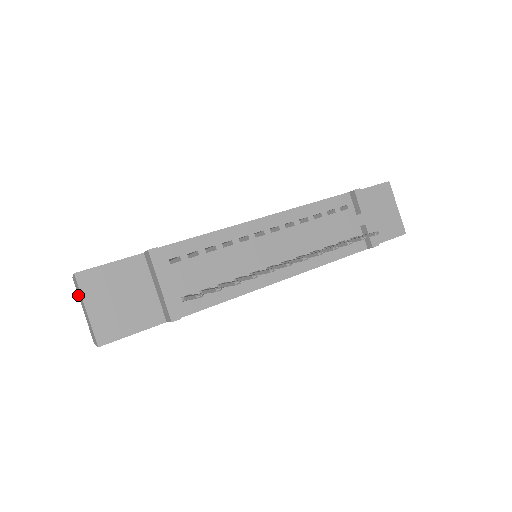
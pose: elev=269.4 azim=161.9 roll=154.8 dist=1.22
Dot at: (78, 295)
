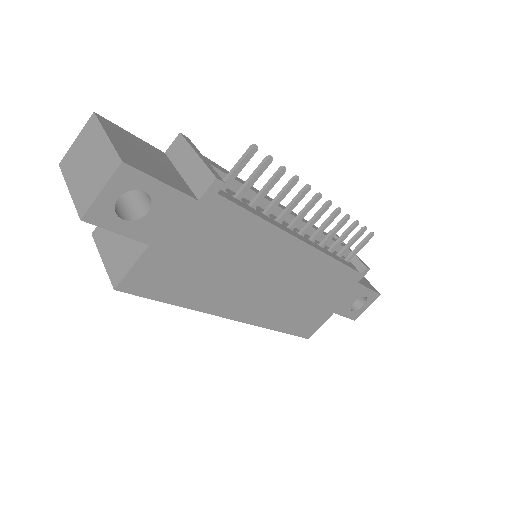
Dot at: (67, 172)
